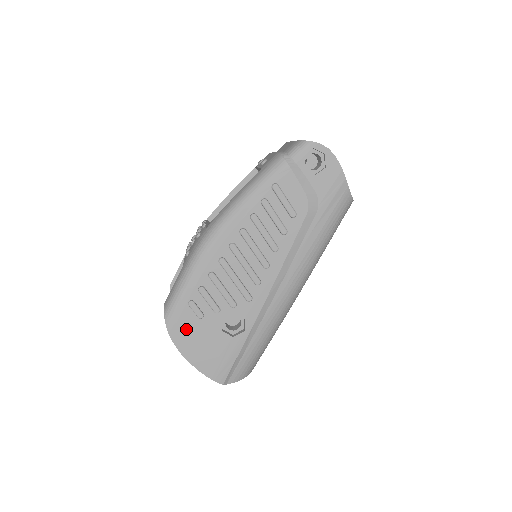
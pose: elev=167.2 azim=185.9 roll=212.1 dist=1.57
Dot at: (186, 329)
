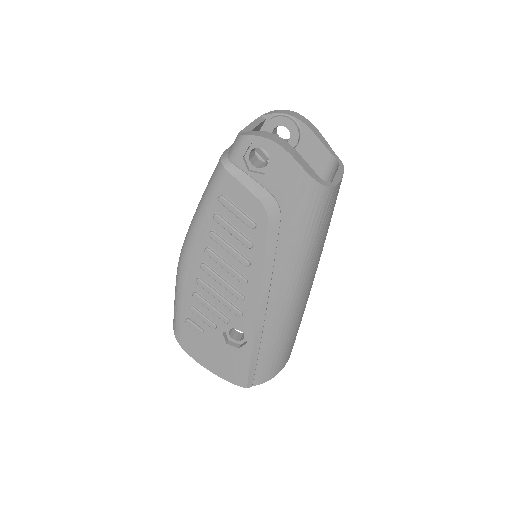
Dot at: (194, 343)
